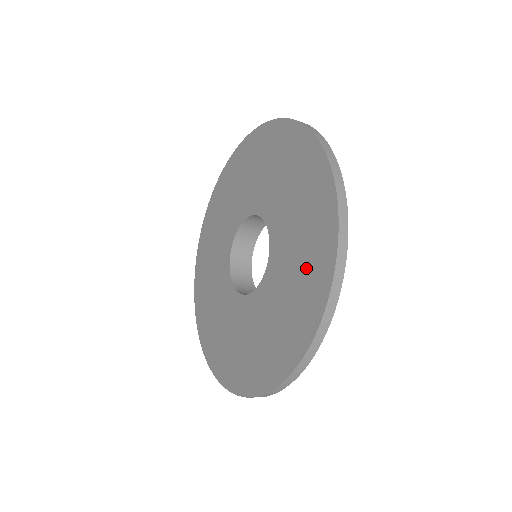
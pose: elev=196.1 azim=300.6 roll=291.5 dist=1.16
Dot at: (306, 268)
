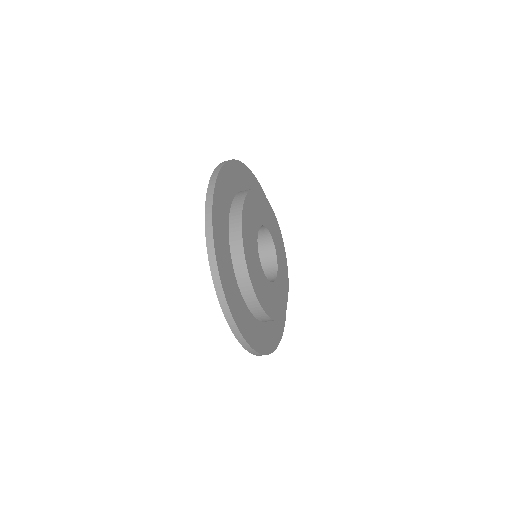
Dot at: occluded
